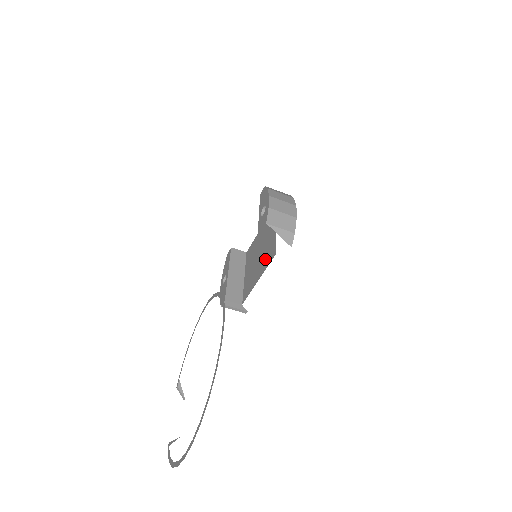
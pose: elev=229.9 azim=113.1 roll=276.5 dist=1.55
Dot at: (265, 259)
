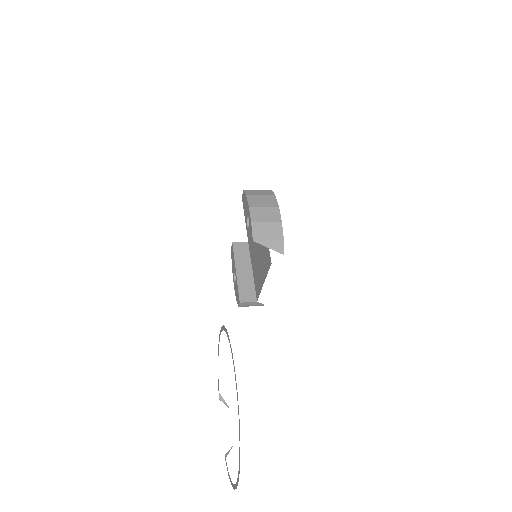
Dot at: (264, 263)
